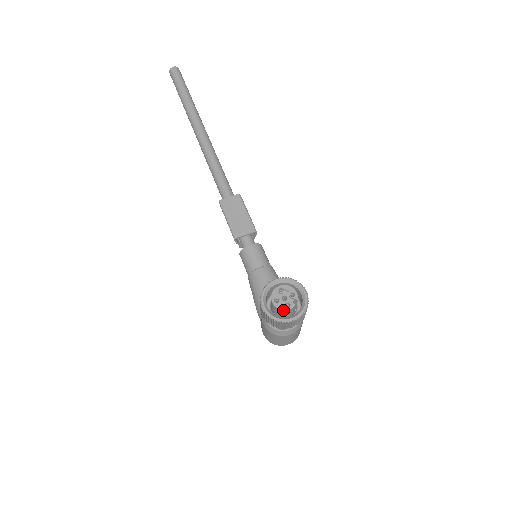
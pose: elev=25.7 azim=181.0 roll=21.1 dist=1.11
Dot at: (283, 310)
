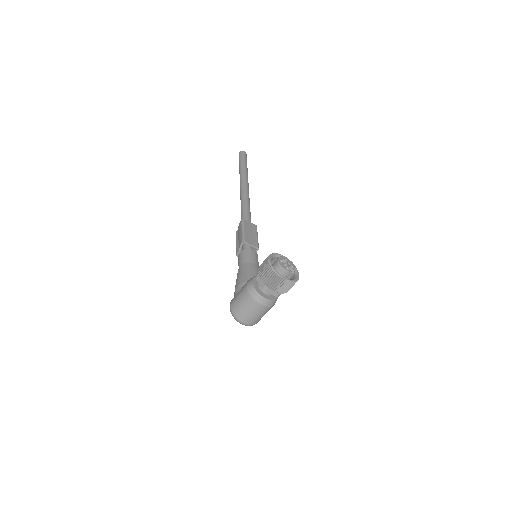
Dot at: (283, 269)
